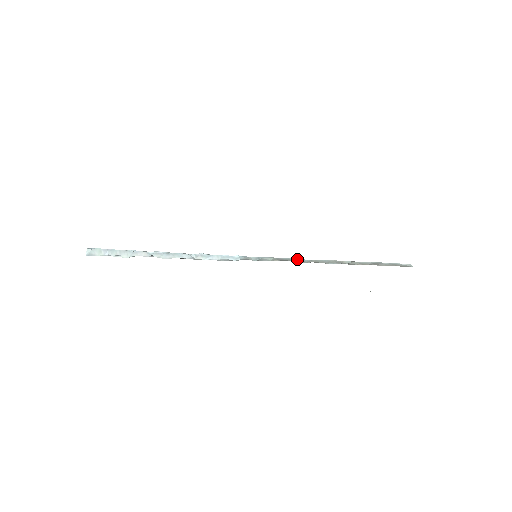
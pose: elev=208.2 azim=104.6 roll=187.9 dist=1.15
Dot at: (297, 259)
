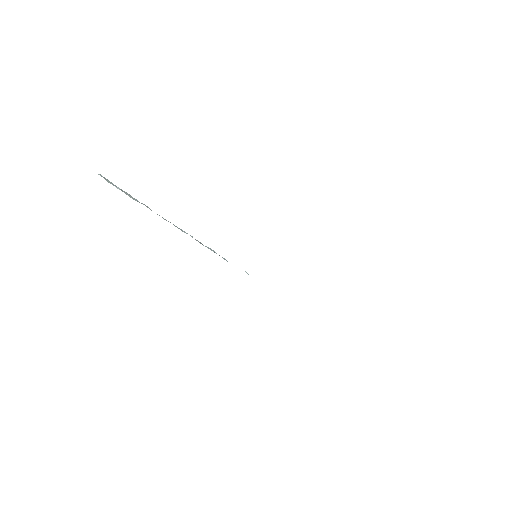
Dot at: occluded
